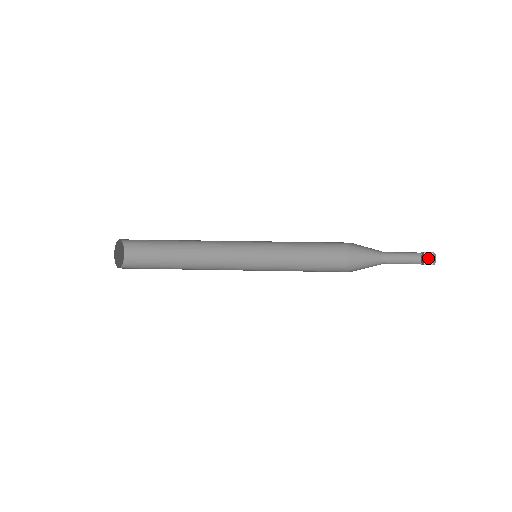
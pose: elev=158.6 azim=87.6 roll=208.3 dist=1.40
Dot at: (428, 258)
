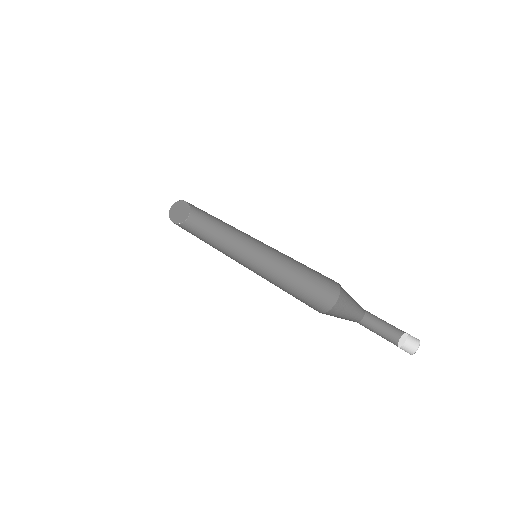
Dot at: (413, 347)
